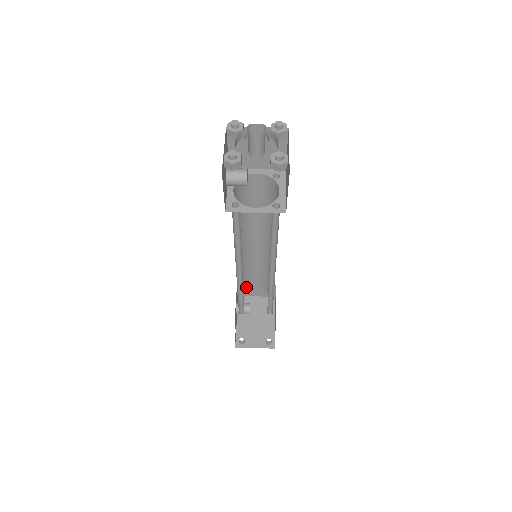
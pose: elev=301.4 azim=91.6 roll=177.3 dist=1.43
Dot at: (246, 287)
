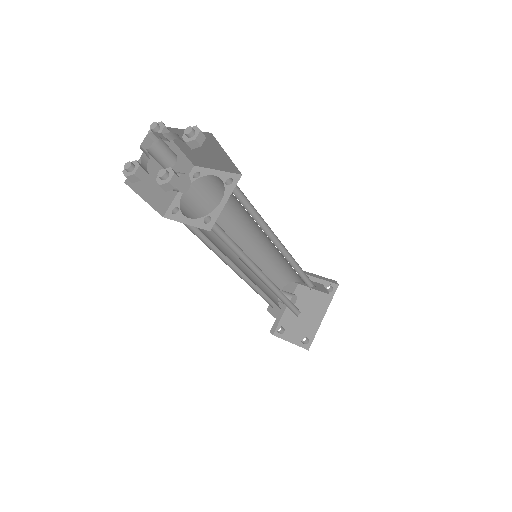
Dot at: (287, 278)
